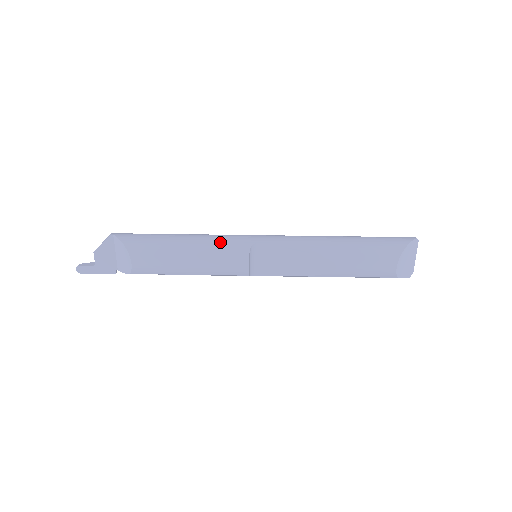
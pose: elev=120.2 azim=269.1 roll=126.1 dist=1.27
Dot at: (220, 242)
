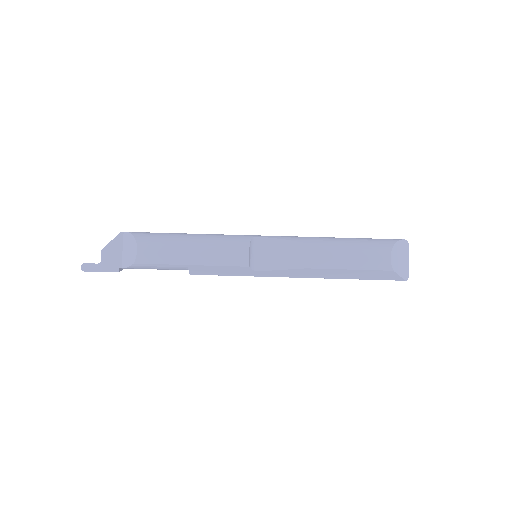
Dot at: (223, 235)
